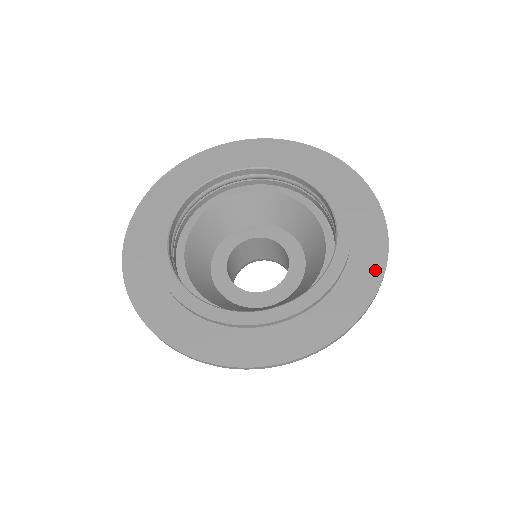
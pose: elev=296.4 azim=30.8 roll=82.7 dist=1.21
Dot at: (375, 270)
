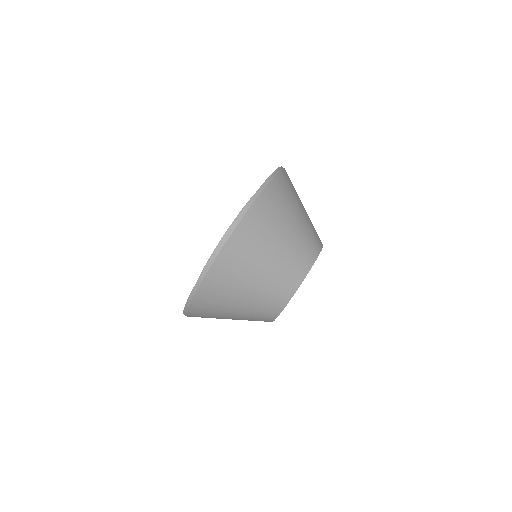
Dot at: occluded
